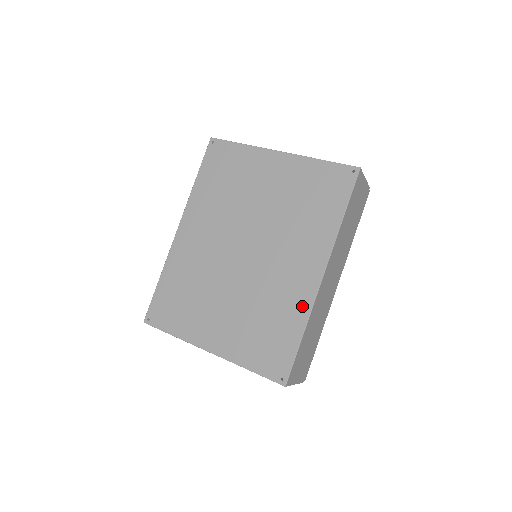
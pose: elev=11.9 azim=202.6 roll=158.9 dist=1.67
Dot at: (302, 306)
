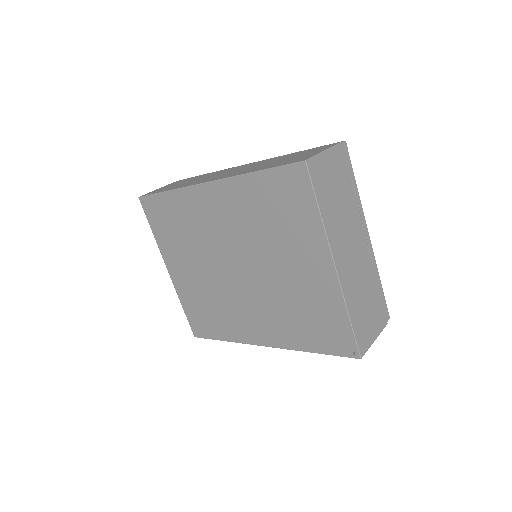
Dot at: (237, 335)
